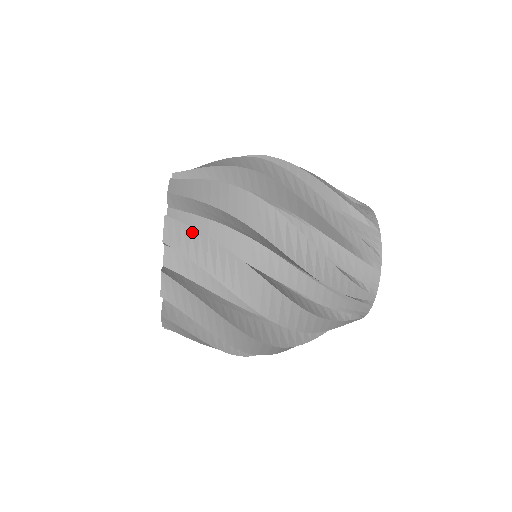
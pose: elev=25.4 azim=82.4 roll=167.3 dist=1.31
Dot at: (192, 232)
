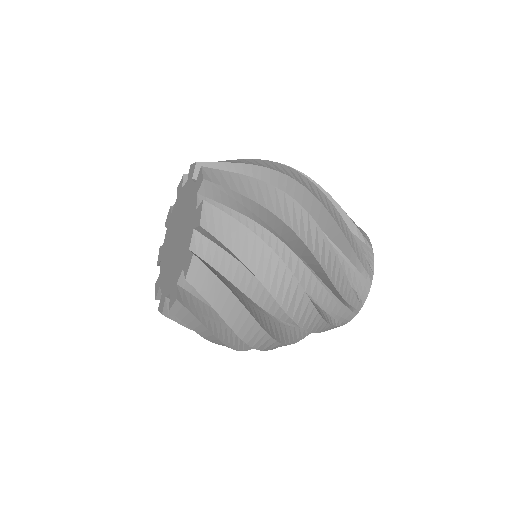
Dot at: (231, 221)
